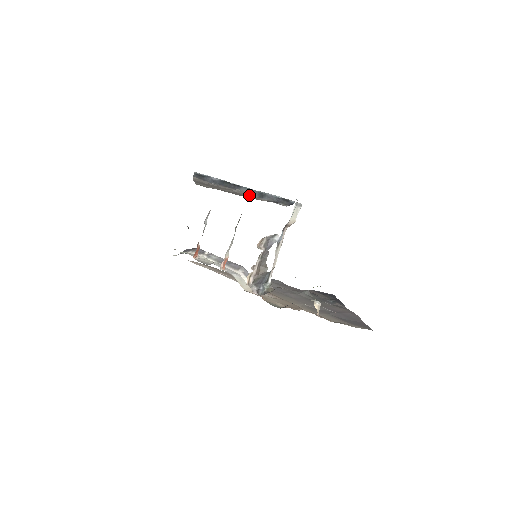
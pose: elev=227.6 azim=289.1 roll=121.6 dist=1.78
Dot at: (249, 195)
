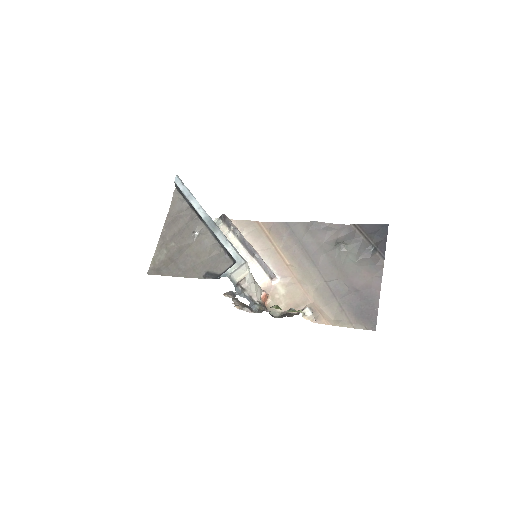
Dot at: (204, 244)
